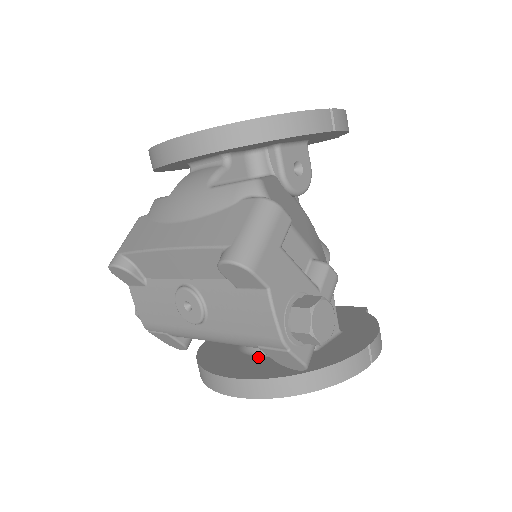
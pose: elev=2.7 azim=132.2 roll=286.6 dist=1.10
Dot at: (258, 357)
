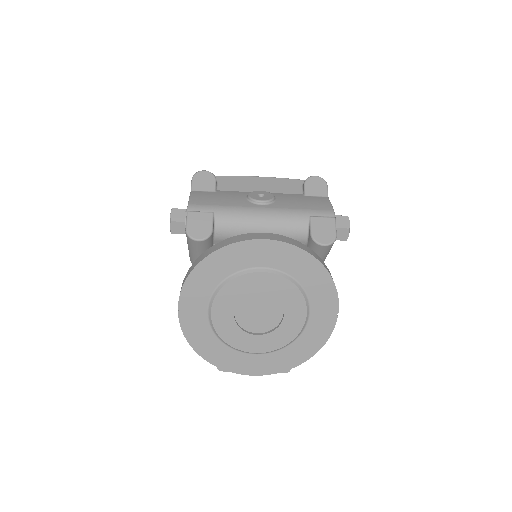
Dot at: occluded
